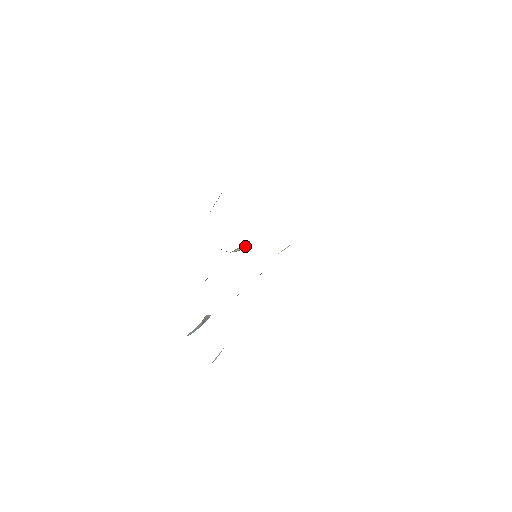
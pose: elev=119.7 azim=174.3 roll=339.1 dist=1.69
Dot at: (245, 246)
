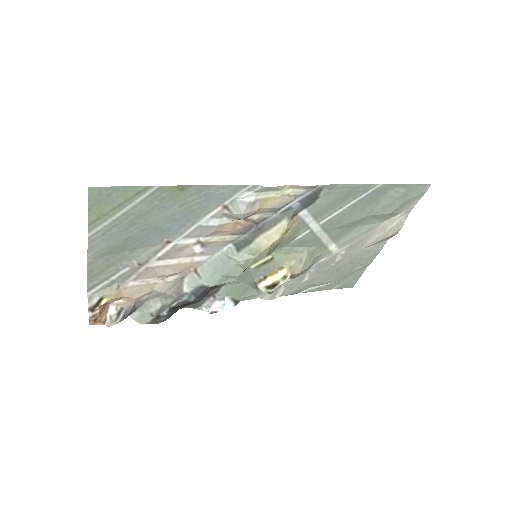
Dot at: (278, 281)
